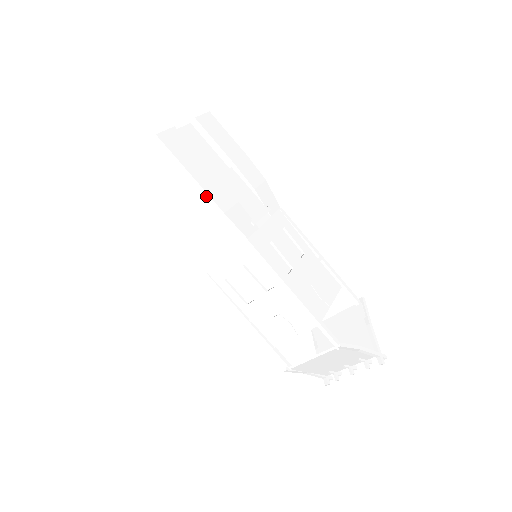
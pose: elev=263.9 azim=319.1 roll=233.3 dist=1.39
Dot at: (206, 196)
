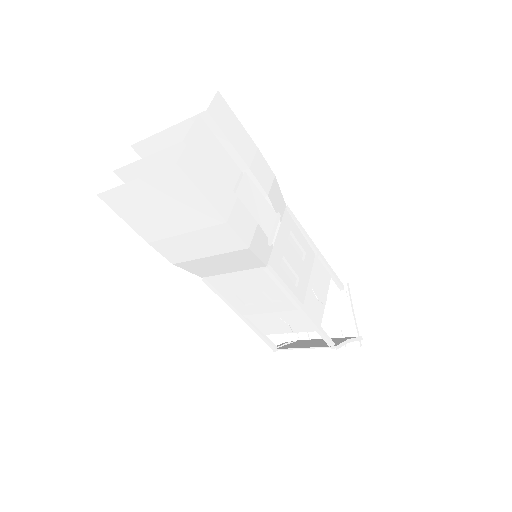
Dot at: (231, 231)
